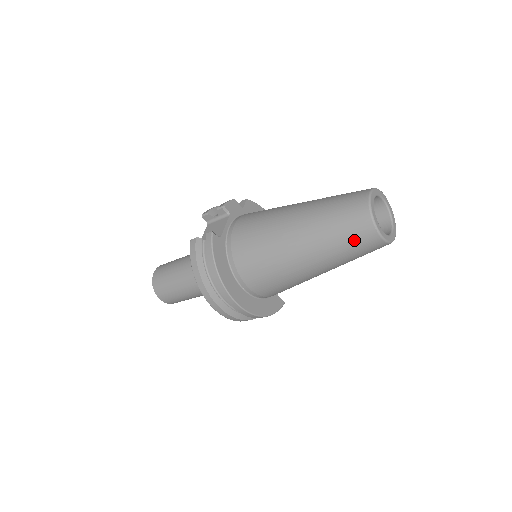
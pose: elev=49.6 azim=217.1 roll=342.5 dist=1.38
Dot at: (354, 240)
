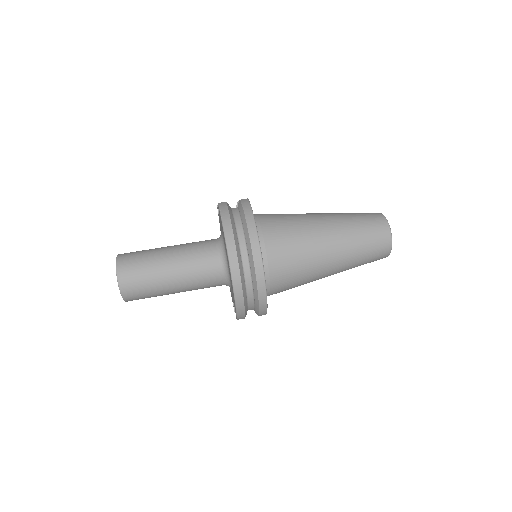
Dot at: (373, 232)
